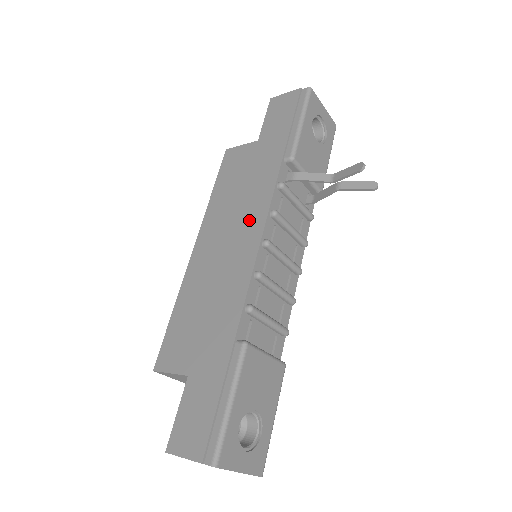
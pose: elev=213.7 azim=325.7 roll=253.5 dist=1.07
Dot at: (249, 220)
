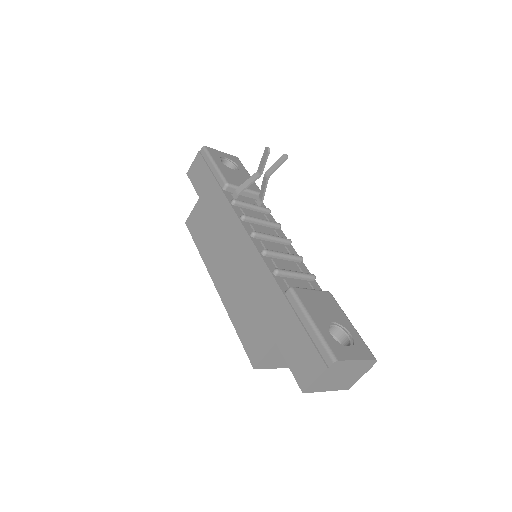
Dot at: (232, 235)
